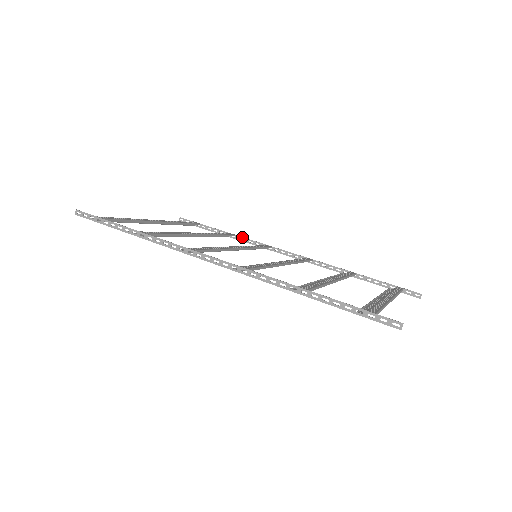
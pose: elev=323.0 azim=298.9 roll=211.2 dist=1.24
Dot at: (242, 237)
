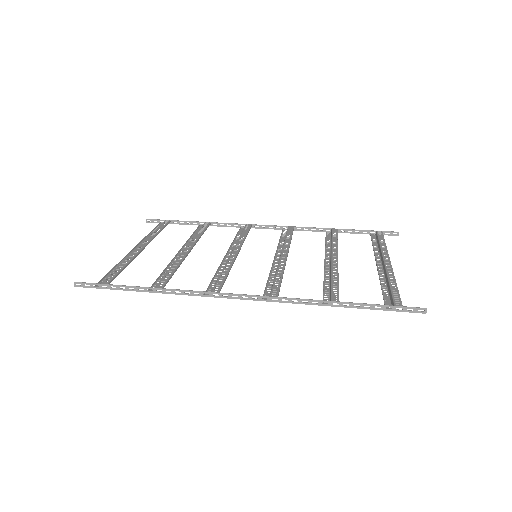
Dot at: (218, 223)
